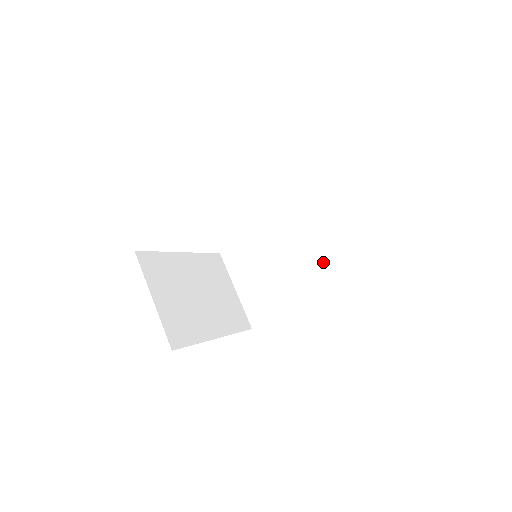
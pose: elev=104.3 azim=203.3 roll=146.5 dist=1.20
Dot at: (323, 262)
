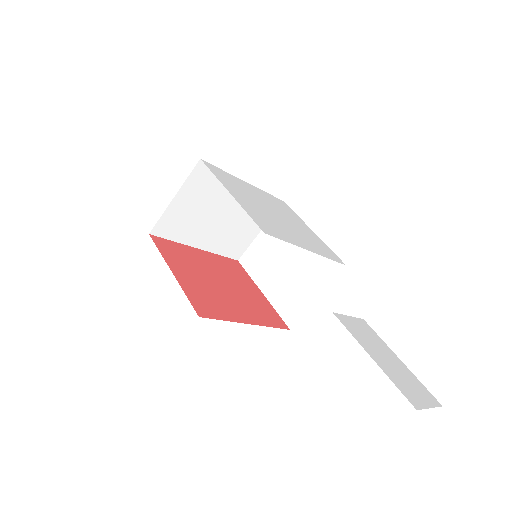
Dot at: (300, 303)
